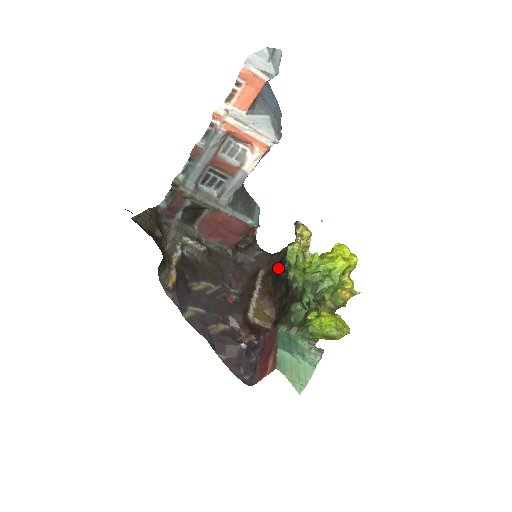
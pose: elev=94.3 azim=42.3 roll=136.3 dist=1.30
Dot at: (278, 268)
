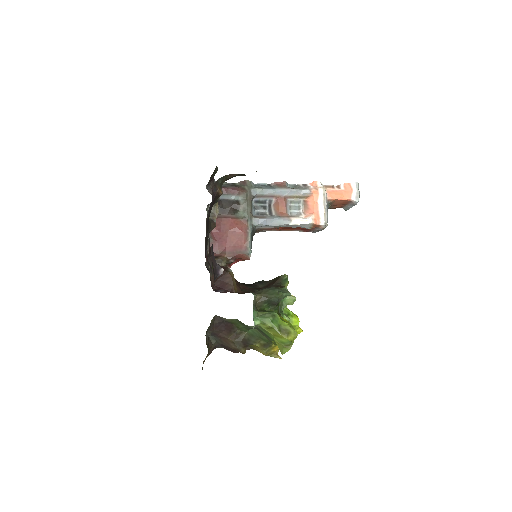
Dot at: occluded
